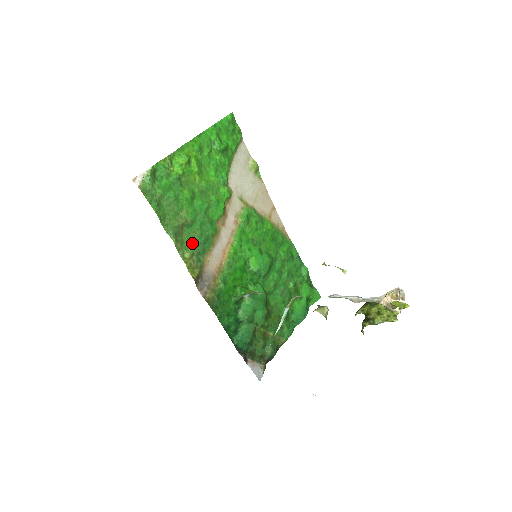
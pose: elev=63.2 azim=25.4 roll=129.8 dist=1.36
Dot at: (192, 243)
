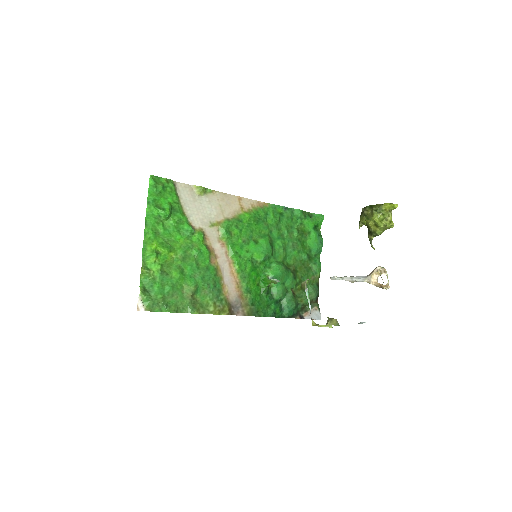
Dot at: (208, 298)
